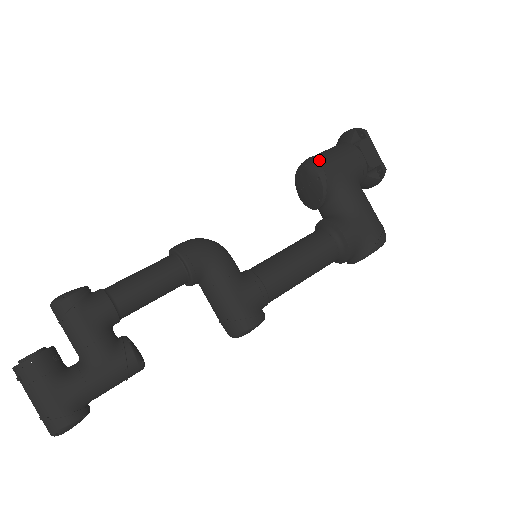
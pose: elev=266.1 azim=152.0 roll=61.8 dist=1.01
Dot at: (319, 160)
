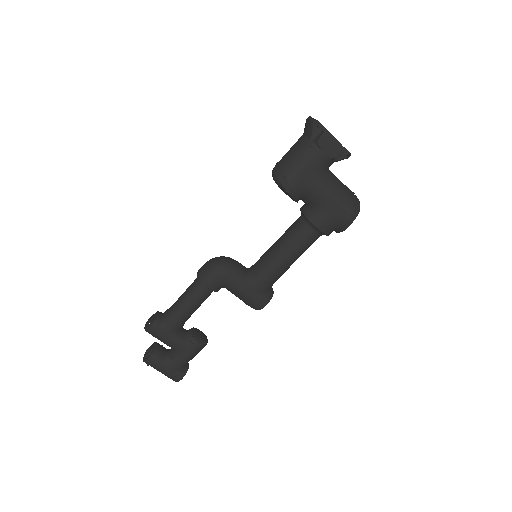
Dot at: (283, 174)
